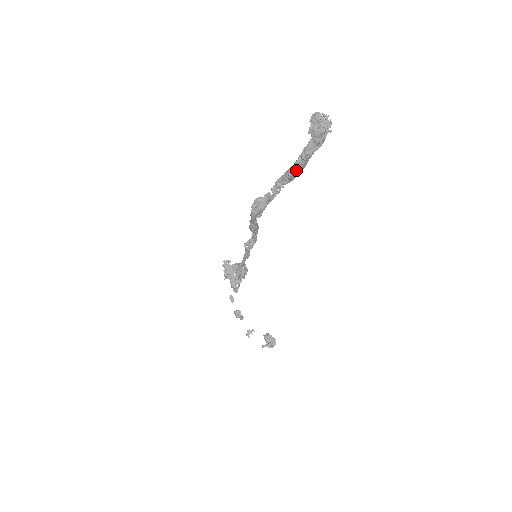
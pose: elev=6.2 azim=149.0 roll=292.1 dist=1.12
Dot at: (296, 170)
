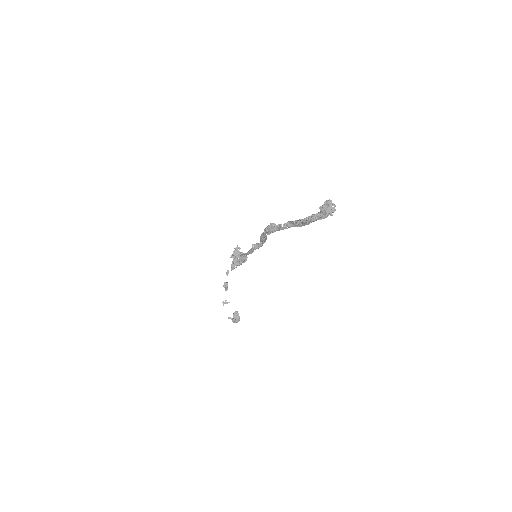
Dot at: (302, 223)
